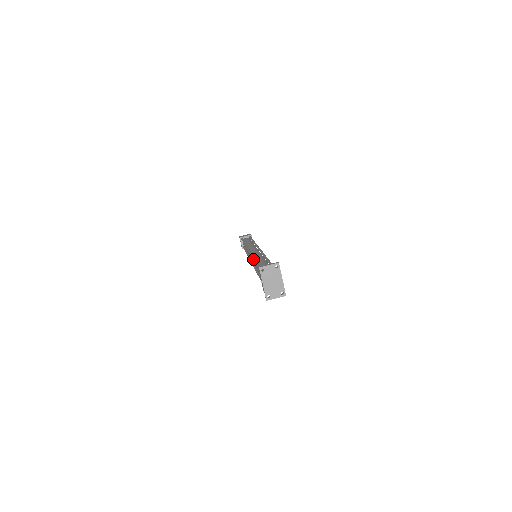
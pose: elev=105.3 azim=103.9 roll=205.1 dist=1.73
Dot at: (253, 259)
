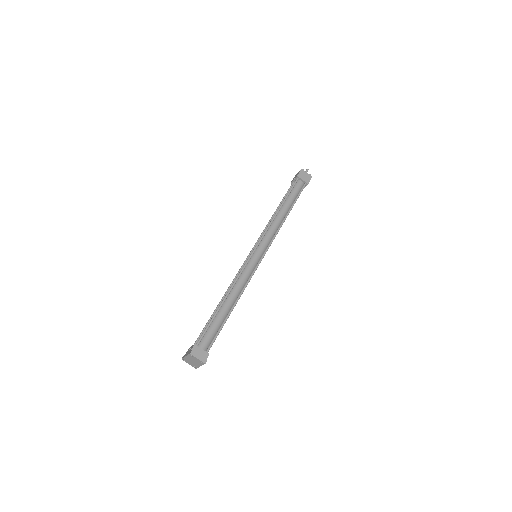
Dot at: (231, 287)
